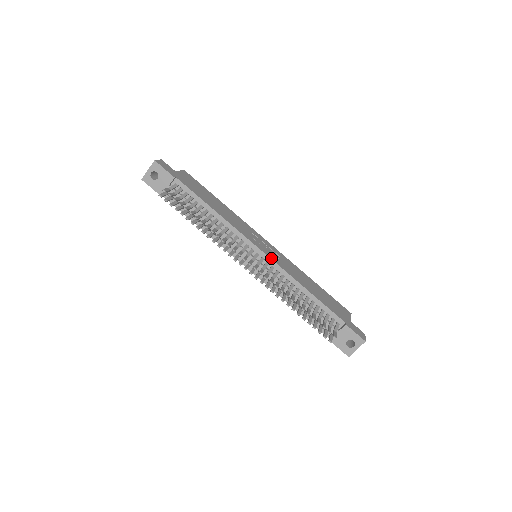
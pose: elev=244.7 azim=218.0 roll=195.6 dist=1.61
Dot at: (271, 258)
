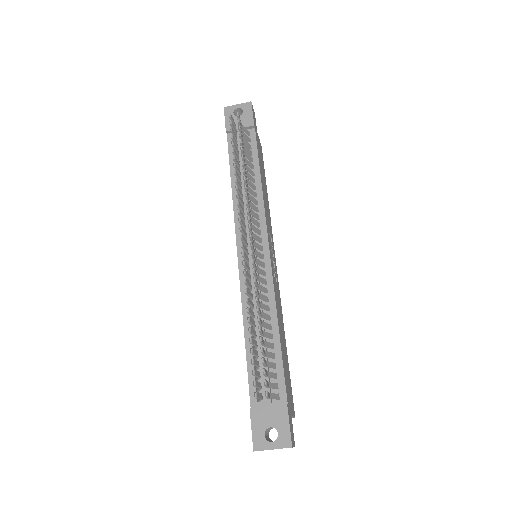
Dot at: (271, 264)
